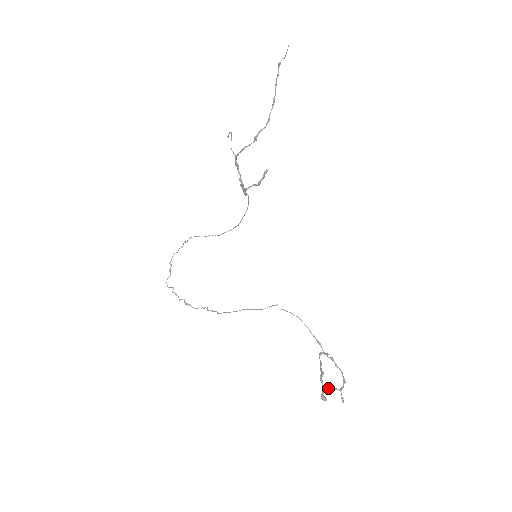
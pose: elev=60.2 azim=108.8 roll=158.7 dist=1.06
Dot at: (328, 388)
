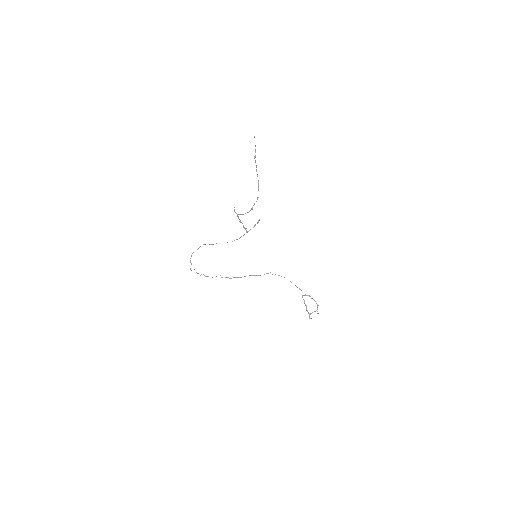
Dot at: (311, 313)
